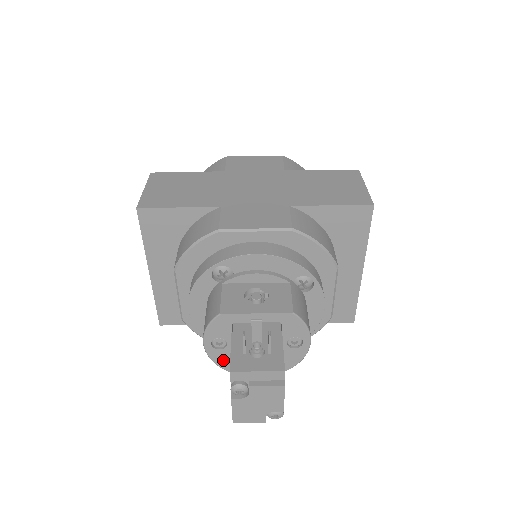
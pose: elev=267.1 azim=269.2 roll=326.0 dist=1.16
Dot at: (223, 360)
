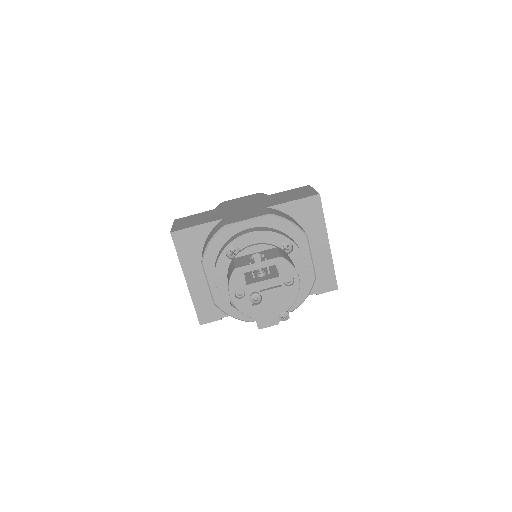
Dot at: (246, 308)
